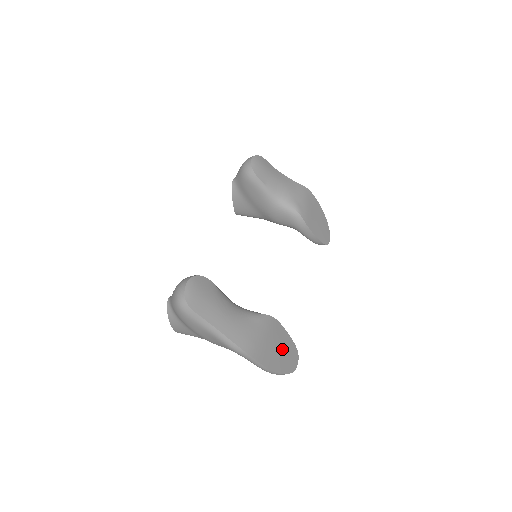
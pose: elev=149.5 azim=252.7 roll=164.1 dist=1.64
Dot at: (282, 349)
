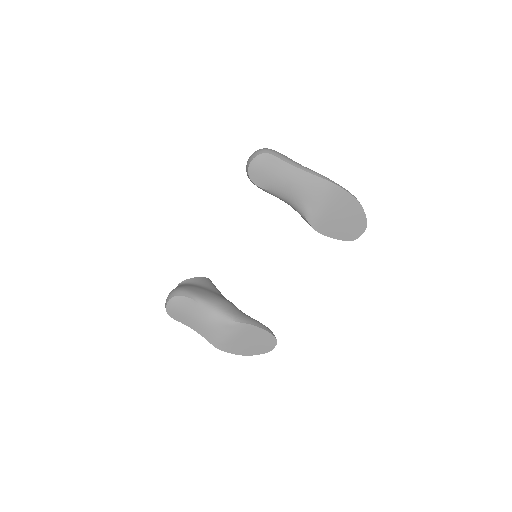
Dot at: (255, 341)
